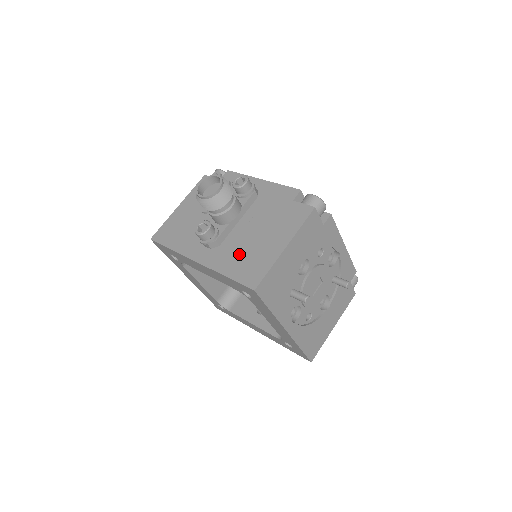
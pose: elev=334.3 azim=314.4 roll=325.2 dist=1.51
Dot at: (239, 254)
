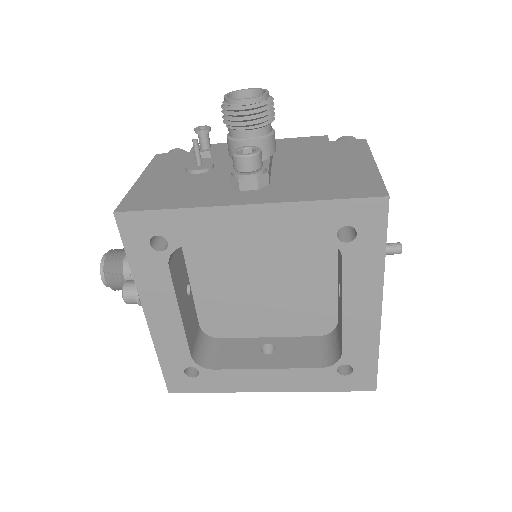
Dot at: (314, 182)
